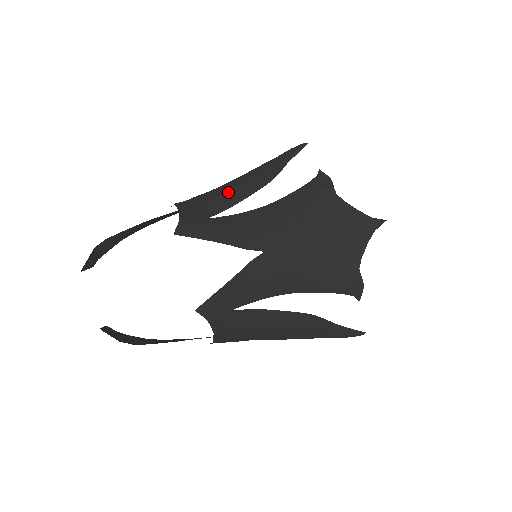
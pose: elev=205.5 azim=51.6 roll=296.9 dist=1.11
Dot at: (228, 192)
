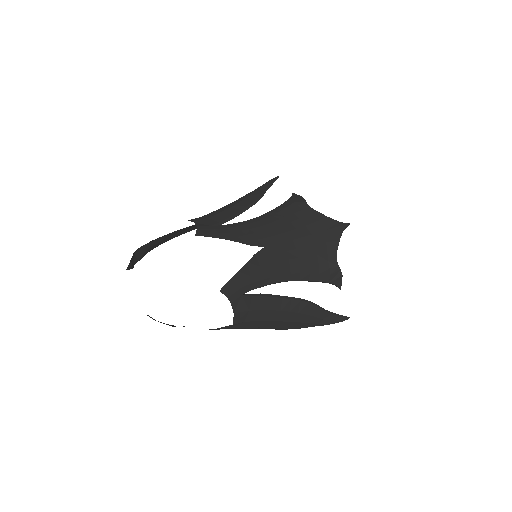
Dot at: (227, 210)
